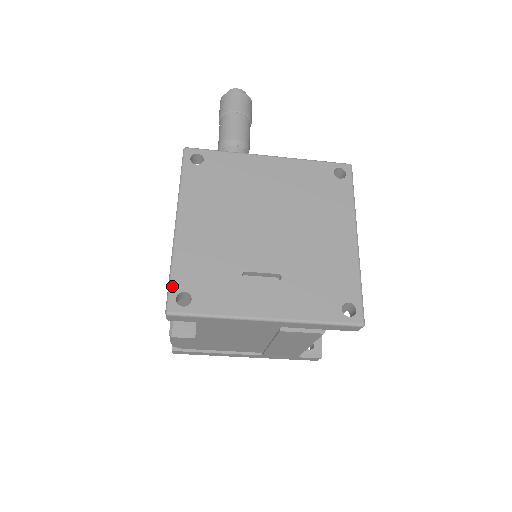
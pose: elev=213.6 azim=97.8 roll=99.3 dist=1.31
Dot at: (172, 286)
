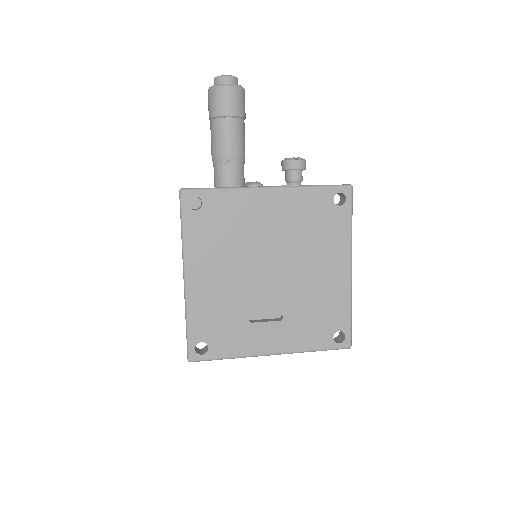
Dot at: (190, 339)
